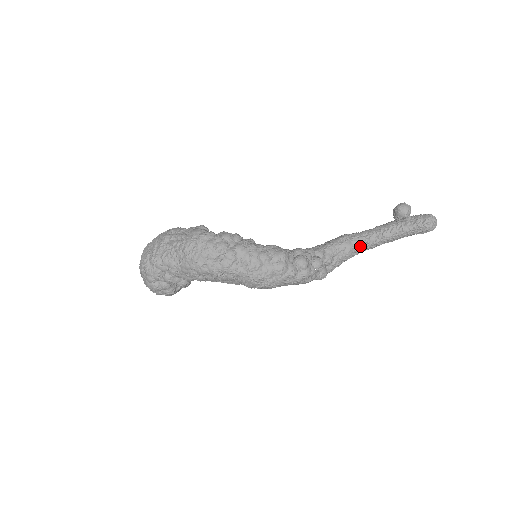
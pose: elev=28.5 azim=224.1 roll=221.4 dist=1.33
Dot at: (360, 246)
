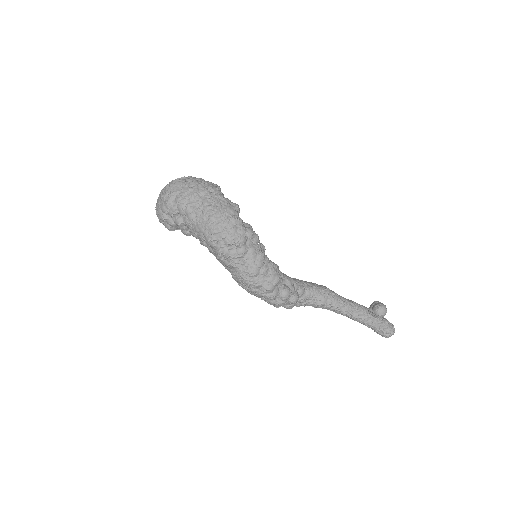
Dot at: (331, 306)
